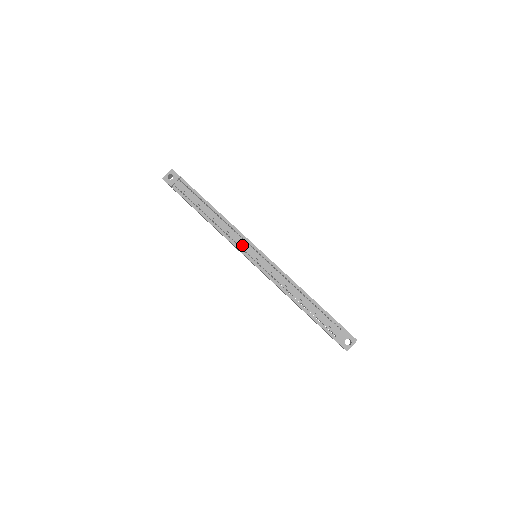
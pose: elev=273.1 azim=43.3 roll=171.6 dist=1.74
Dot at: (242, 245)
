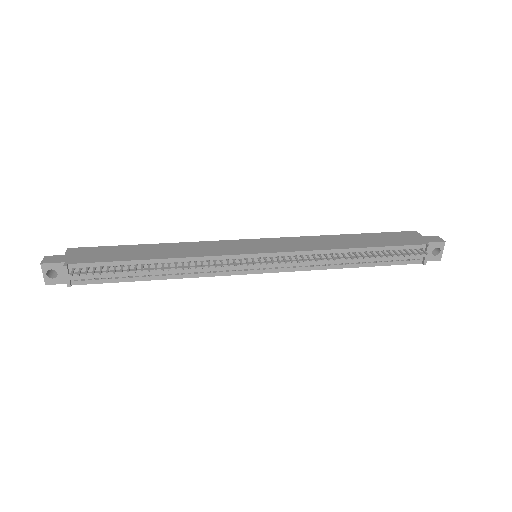
Dot at: (234, 268)
